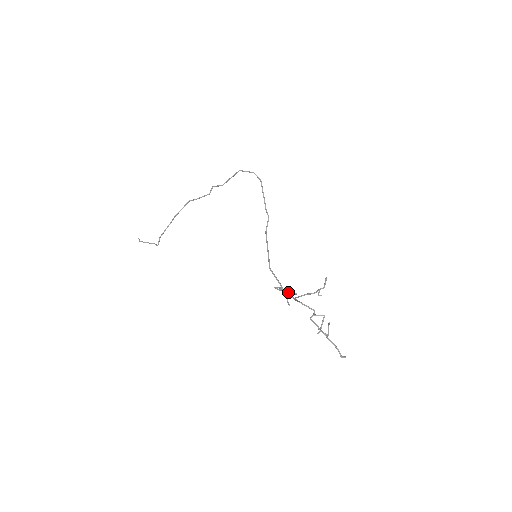
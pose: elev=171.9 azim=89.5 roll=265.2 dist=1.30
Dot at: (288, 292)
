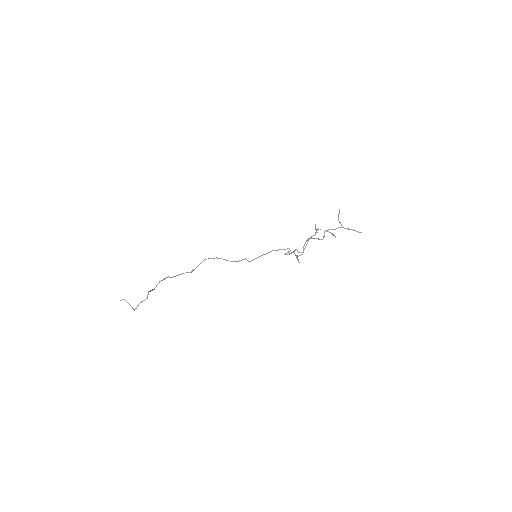
Dot at: occluded
